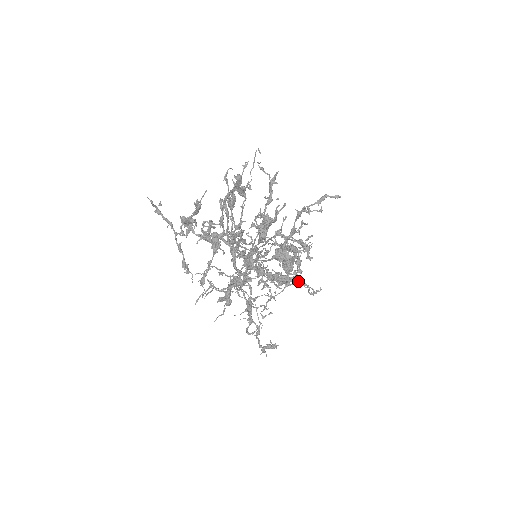
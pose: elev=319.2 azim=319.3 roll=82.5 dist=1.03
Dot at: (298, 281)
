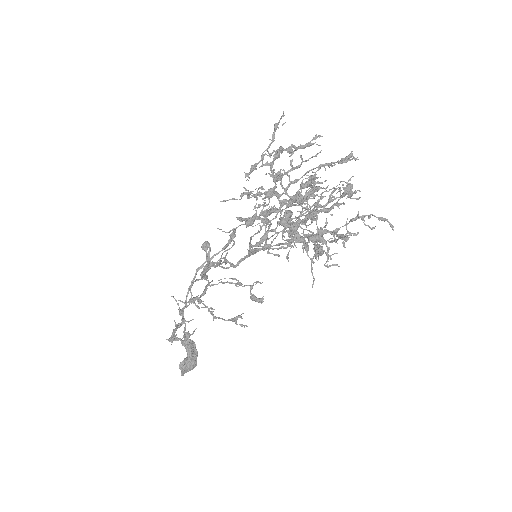
Dot at: (311, 262)
